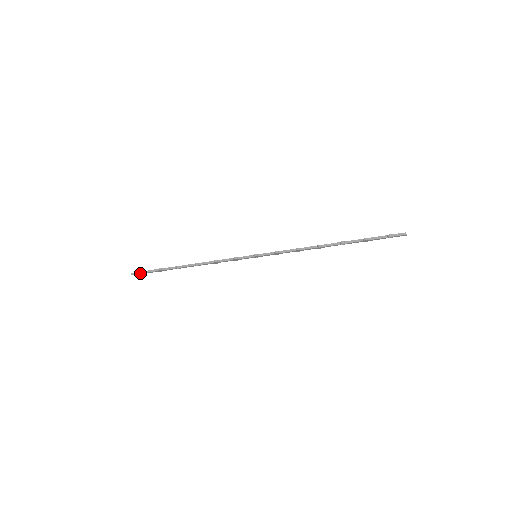
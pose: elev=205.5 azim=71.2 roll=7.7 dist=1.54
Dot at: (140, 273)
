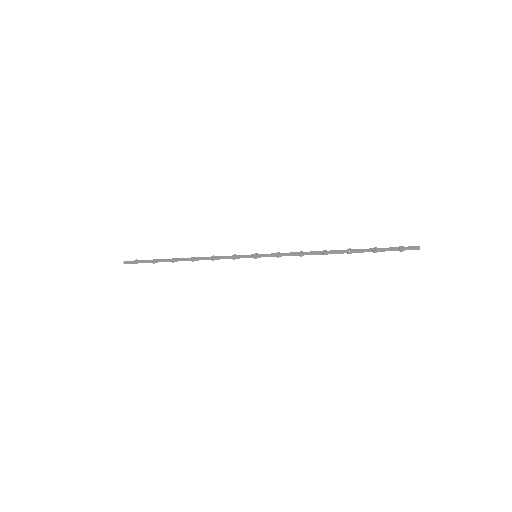
Dot at: (133, 263)
